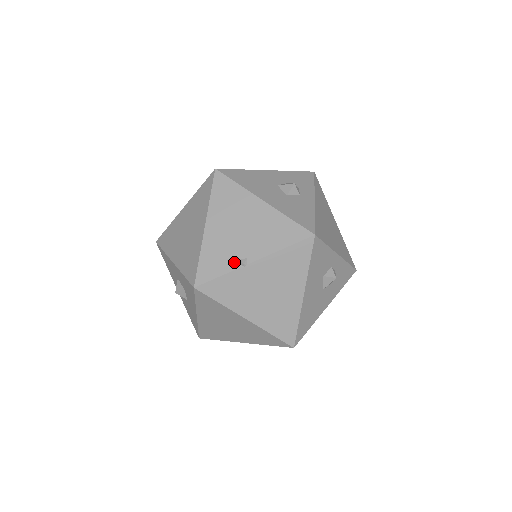
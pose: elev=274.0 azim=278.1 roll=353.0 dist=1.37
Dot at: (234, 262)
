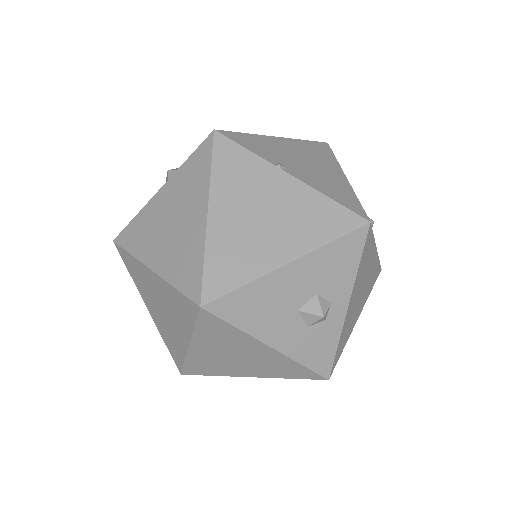
Dot at: (272, 159)
